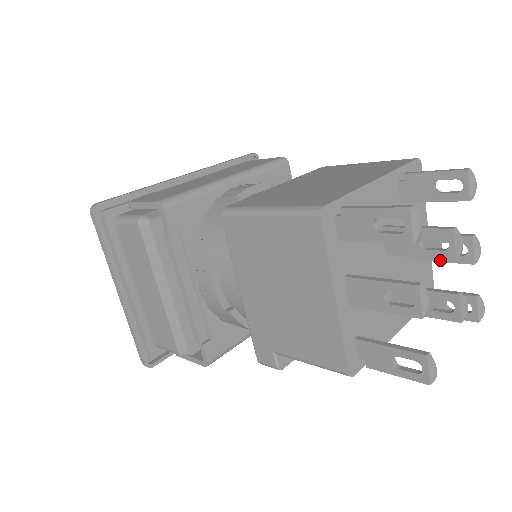
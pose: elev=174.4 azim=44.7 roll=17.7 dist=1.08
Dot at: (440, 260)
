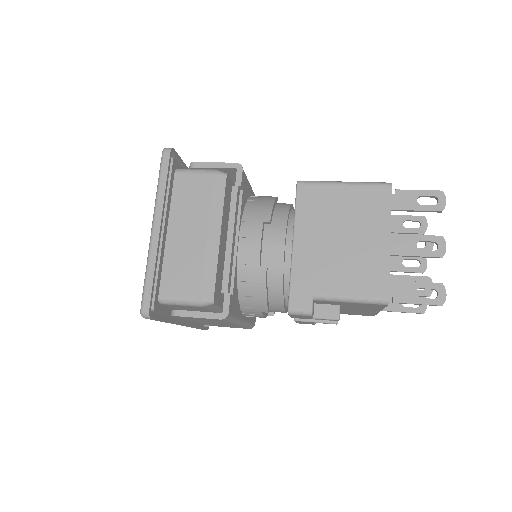
Dot at: (402, 270)
